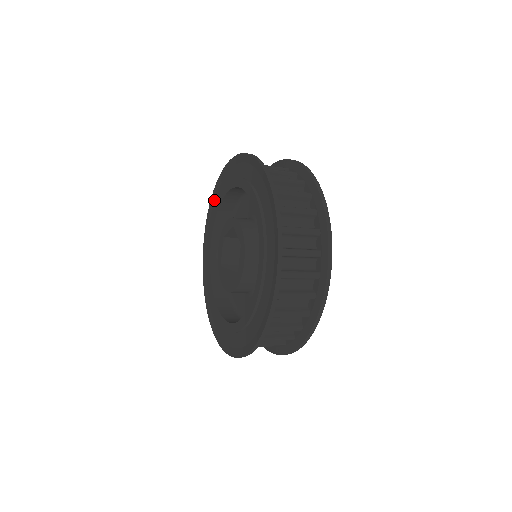
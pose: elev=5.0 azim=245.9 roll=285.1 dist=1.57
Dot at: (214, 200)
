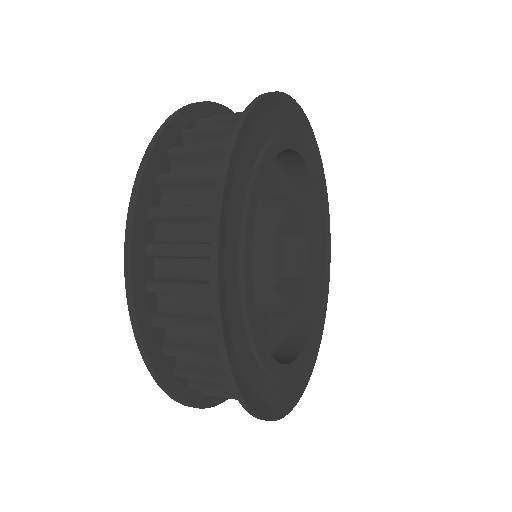
Dot at: occluded
